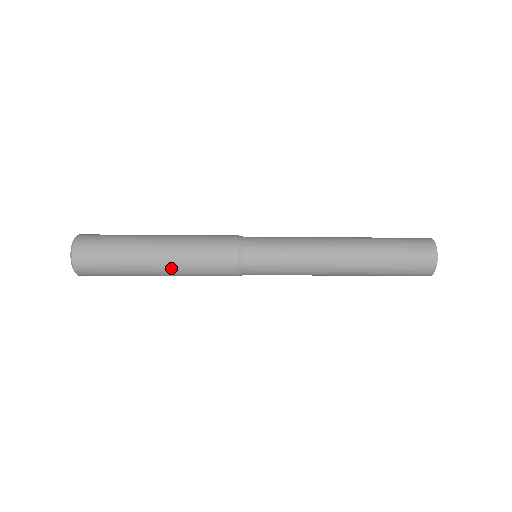
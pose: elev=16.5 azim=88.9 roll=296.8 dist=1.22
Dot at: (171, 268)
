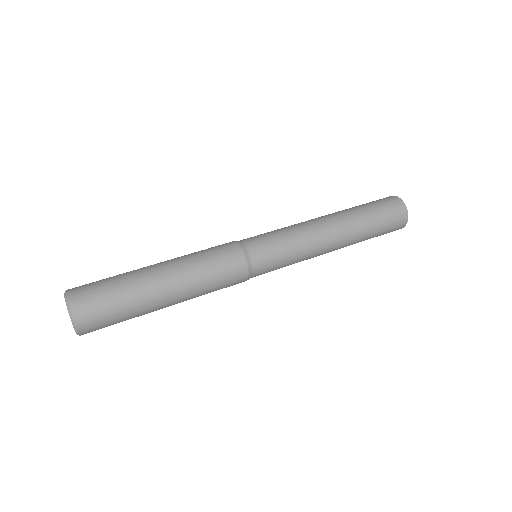
Dot at: occluded
